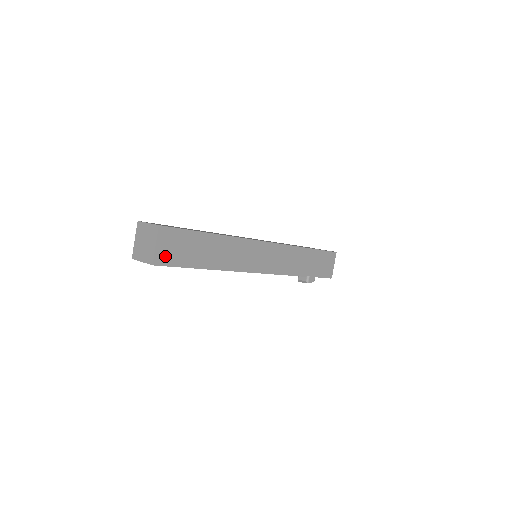
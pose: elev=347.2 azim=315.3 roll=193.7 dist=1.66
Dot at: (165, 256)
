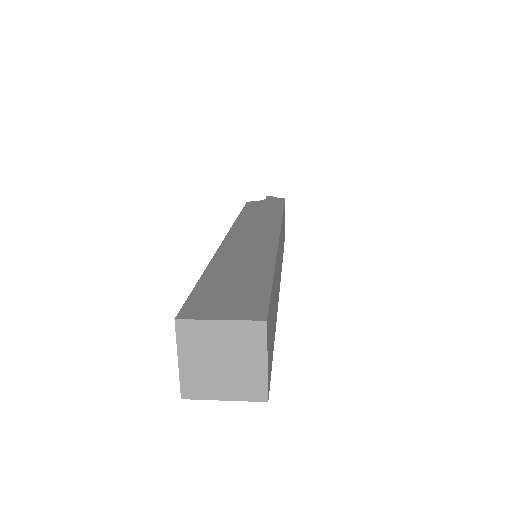
Dot at: (269, 367)
